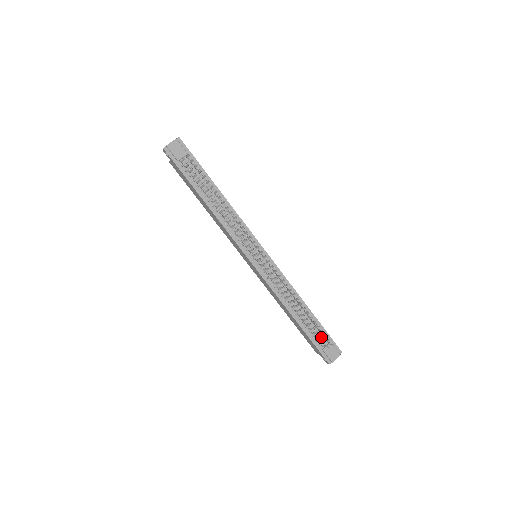
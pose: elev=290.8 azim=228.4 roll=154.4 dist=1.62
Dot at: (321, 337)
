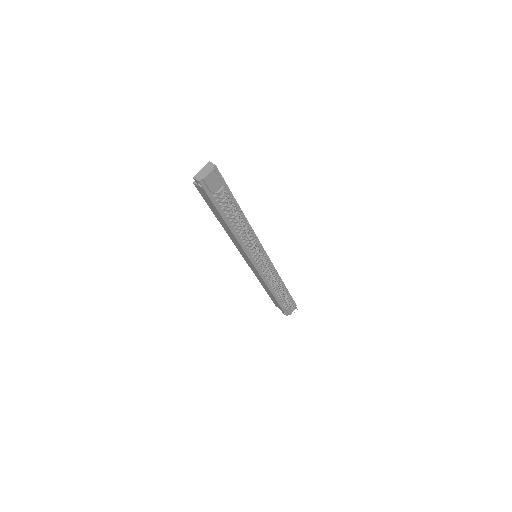
Dot at: occluded
